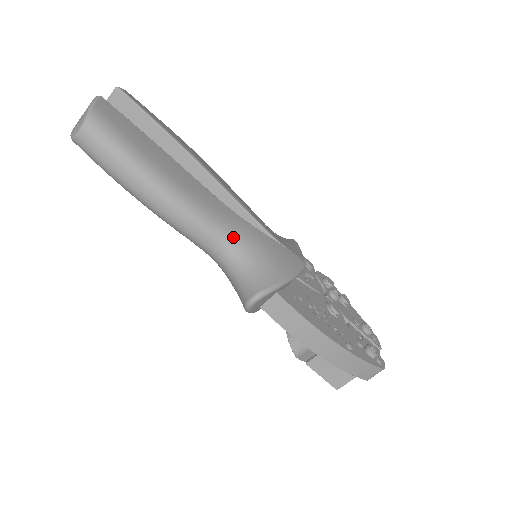
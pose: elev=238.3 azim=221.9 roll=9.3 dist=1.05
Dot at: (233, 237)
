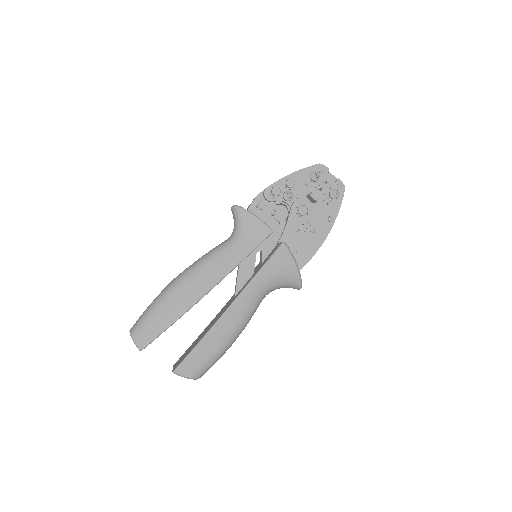
Dot at: (263, 294)
